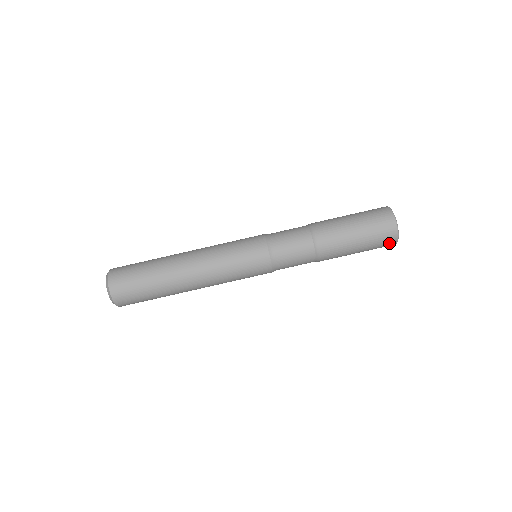
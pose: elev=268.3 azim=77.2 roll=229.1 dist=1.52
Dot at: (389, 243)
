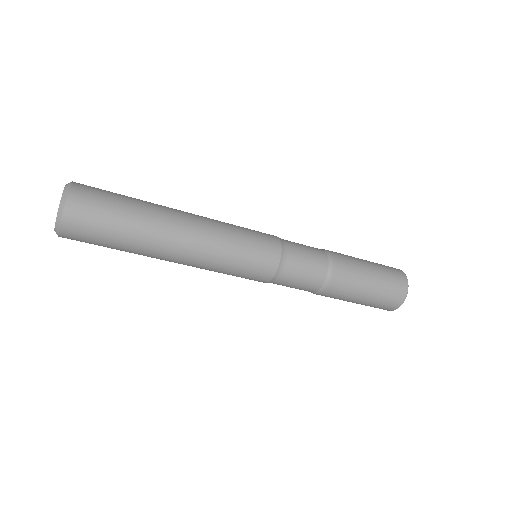
Dot at: occluded
